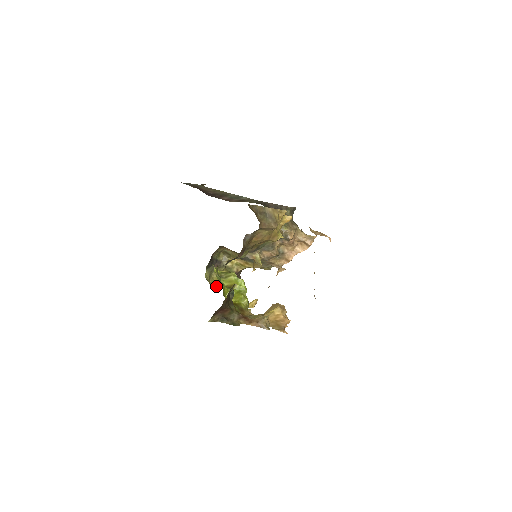
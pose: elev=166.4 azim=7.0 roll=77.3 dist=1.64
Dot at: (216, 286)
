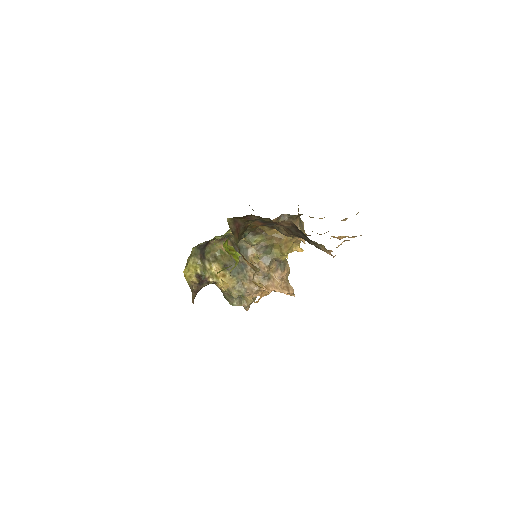
Dot at: (184, 271)
